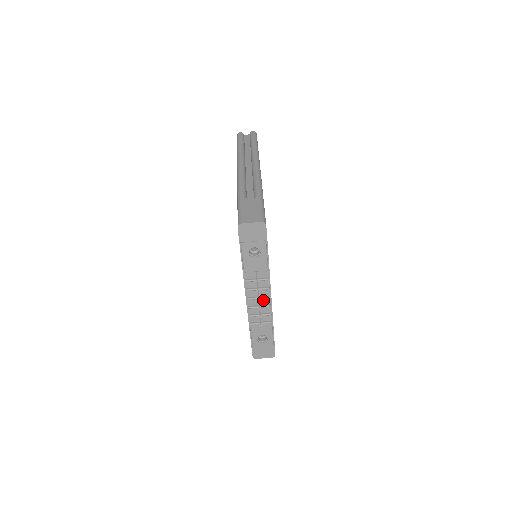
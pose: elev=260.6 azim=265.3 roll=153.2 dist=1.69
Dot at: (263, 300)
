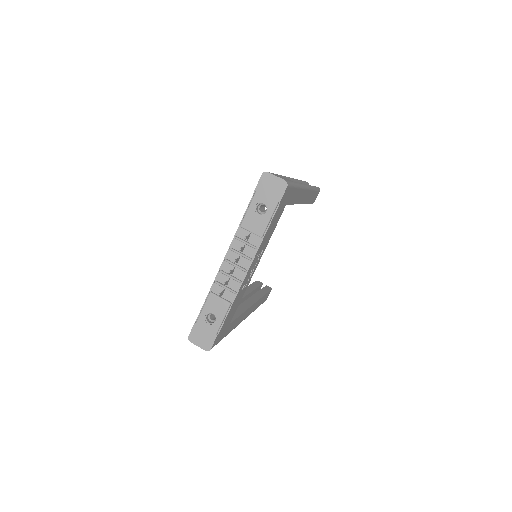
Dot at: (238, 271)
